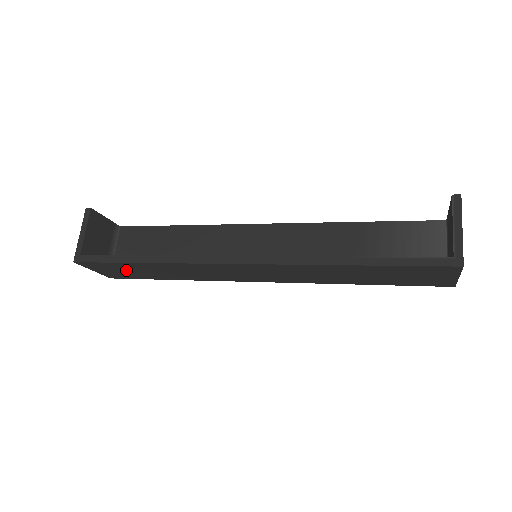
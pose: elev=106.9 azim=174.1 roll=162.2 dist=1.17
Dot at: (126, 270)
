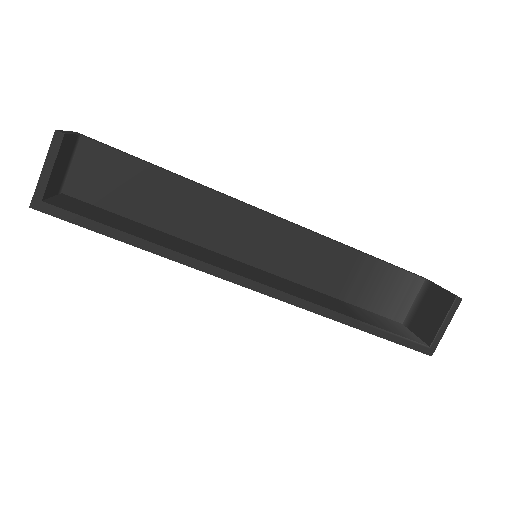
Dot at: occluded
